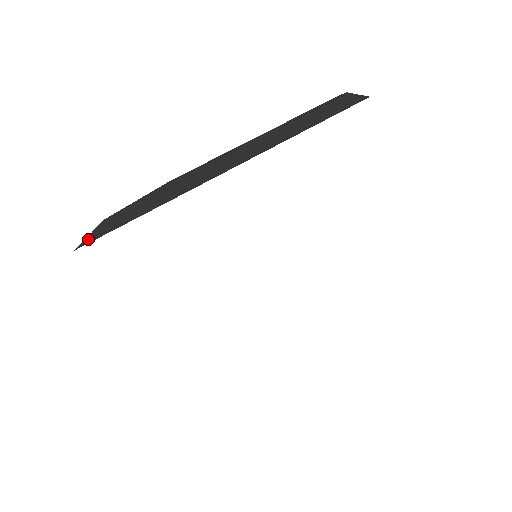
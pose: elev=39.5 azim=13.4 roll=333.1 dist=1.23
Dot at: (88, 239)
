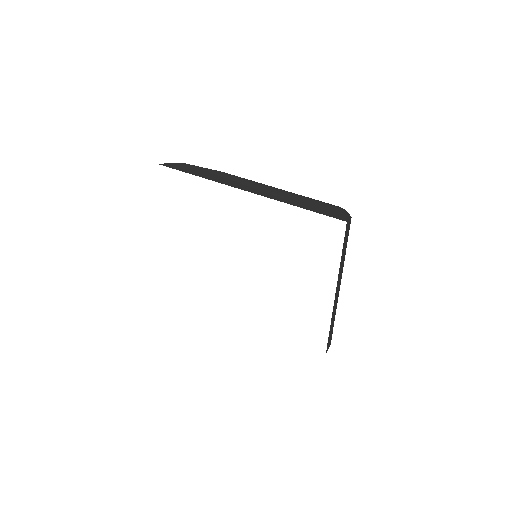
Dot at: (167, 164)
